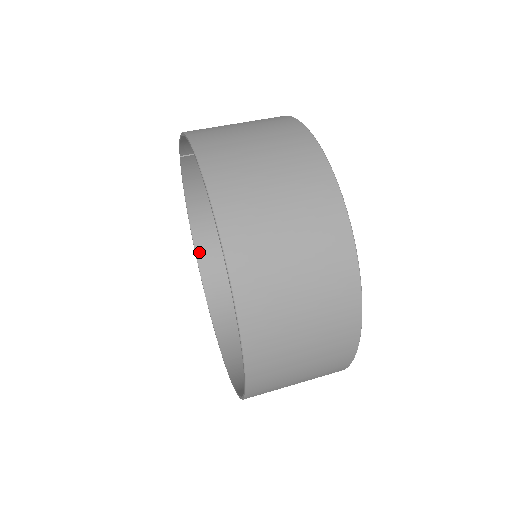
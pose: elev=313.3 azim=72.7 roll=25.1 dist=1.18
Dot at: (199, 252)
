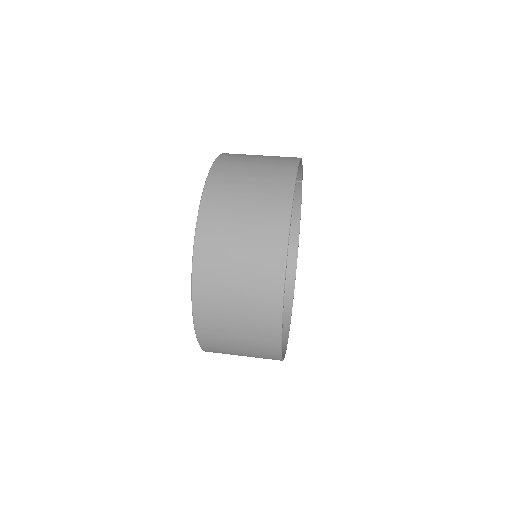
Dot at: occluded
